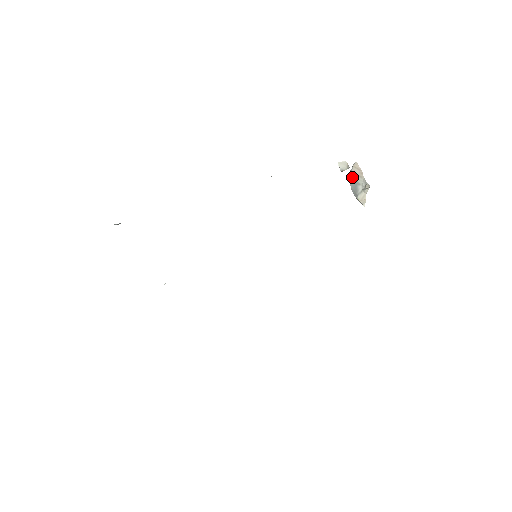
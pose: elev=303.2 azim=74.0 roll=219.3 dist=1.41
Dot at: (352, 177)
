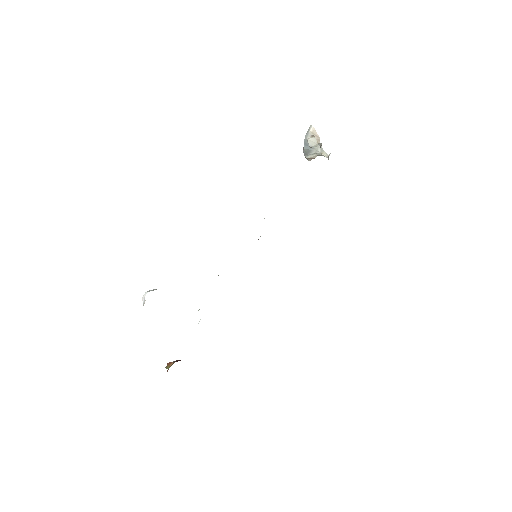
Dot at: occluded
